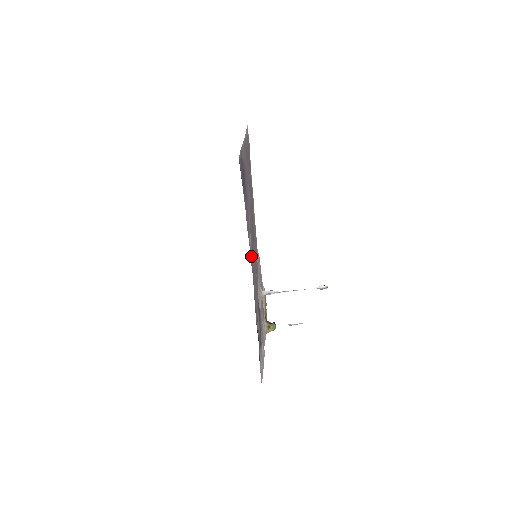
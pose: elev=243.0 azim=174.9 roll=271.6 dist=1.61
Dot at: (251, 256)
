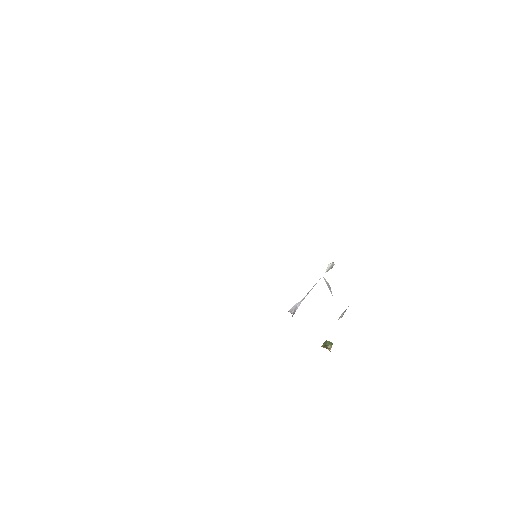
Dot at: occluded
